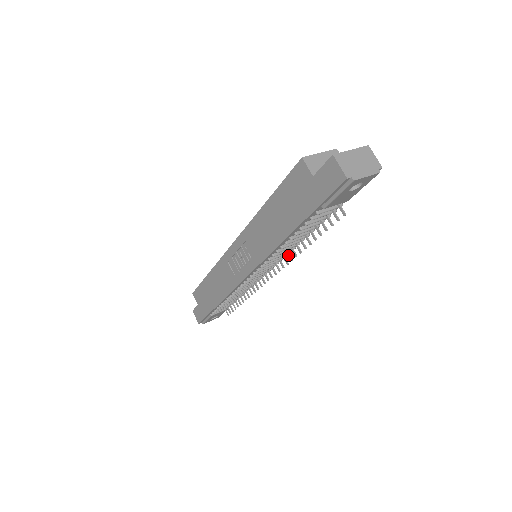
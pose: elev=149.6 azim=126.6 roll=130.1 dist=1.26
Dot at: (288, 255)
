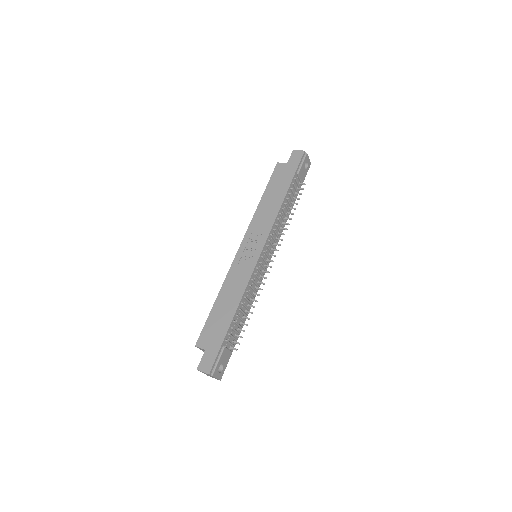
Dot at: (281, 234)
